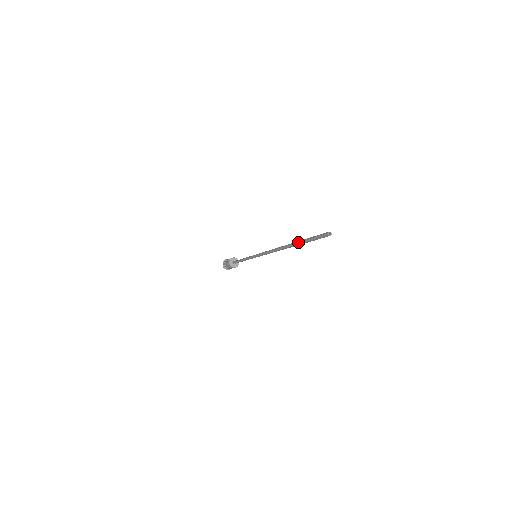
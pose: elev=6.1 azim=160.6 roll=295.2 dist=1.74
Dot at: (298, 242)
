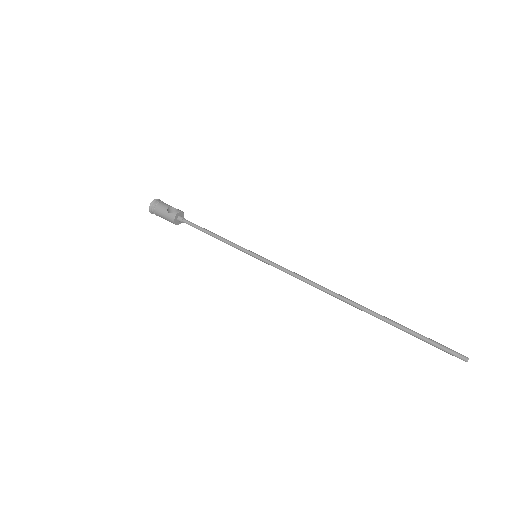
Dot at: (390, 322)
